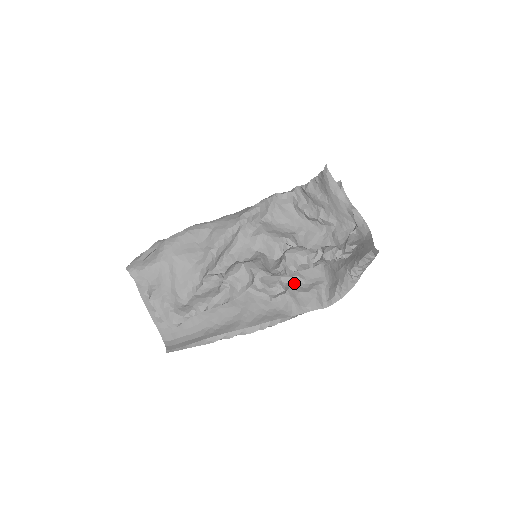
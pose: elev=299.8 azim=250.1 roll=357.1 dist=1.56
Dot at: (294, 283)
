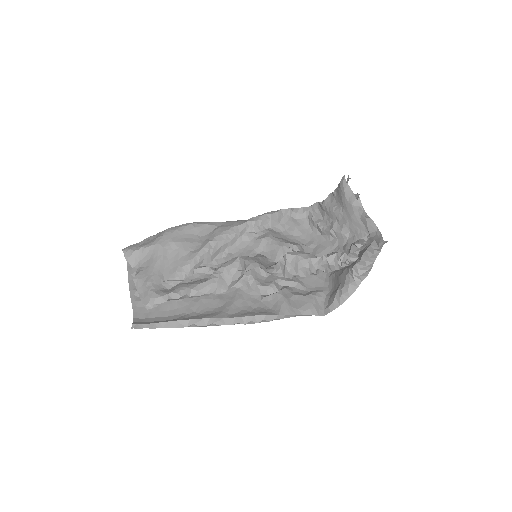
Dot at: (291, 288)
